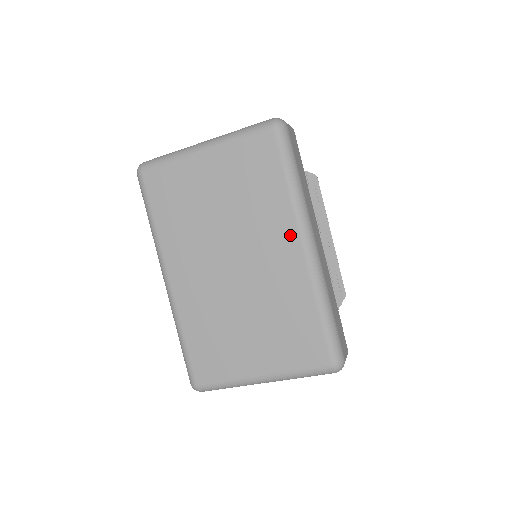
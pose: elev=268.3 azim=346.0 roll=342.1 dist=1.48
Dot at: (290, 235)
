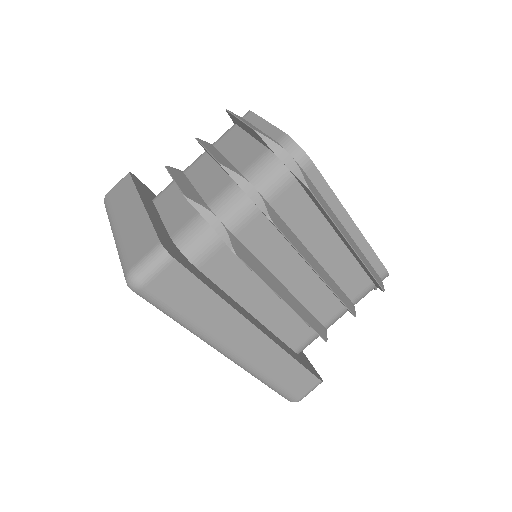
Dot at: occluded
